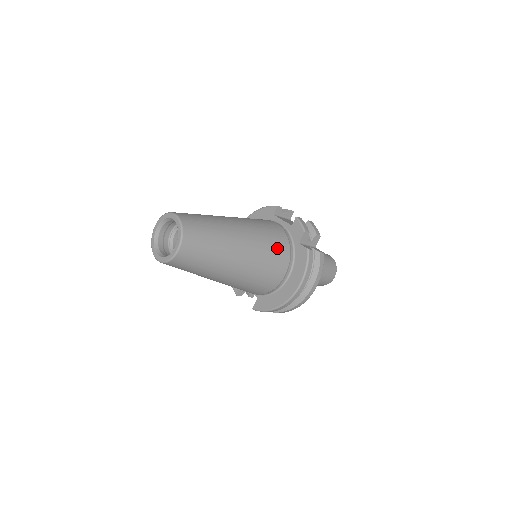
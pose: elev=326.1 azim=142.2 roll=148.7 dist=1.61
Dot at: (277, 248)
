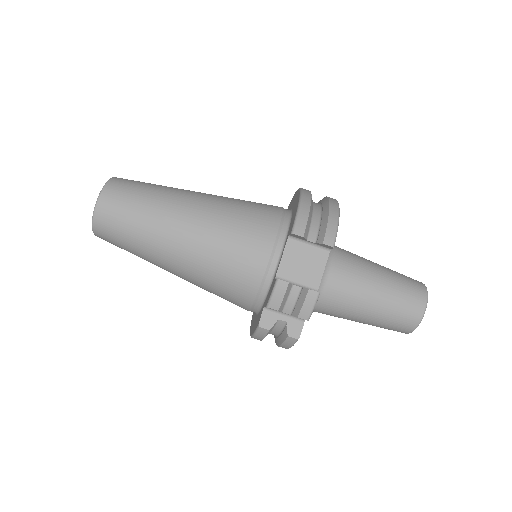
Dot at: (230, 290)
